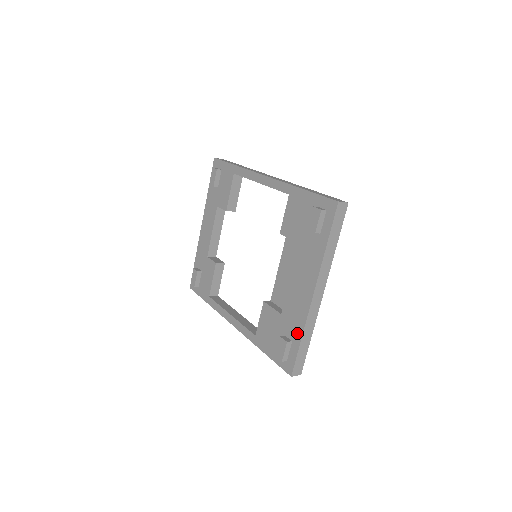
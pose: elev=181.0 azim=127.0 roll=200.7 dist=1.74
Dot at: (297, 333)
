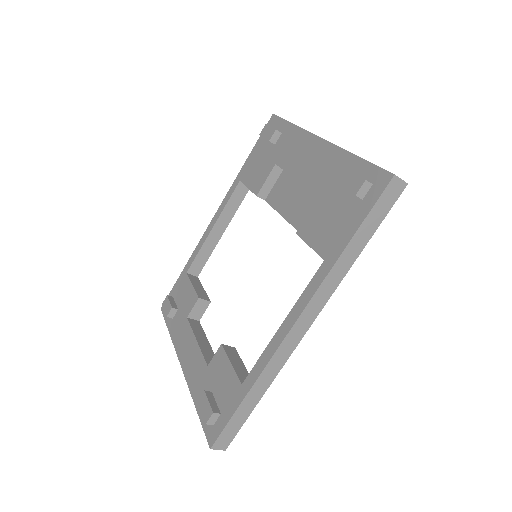
Dot at: (347, 163)
